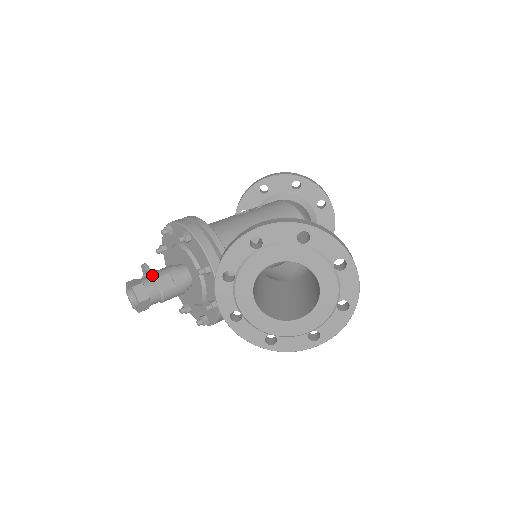
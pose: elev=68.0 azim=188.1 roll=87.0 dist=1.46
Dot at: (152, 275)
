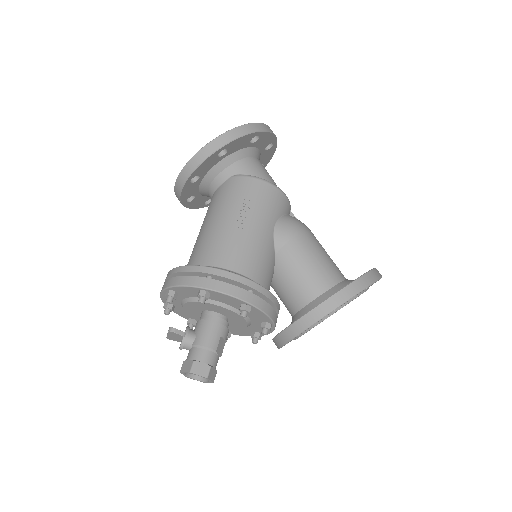
Dot at: (209, 349)
